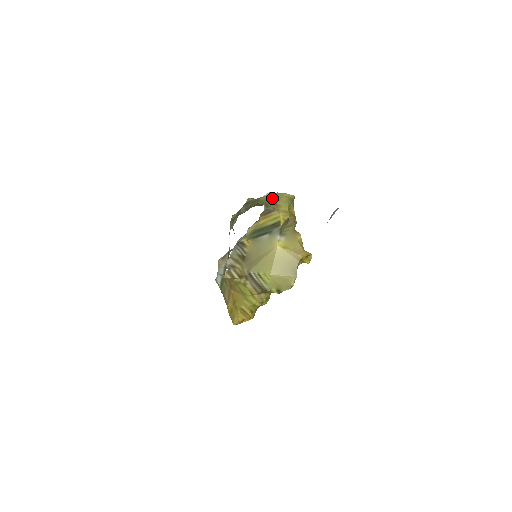
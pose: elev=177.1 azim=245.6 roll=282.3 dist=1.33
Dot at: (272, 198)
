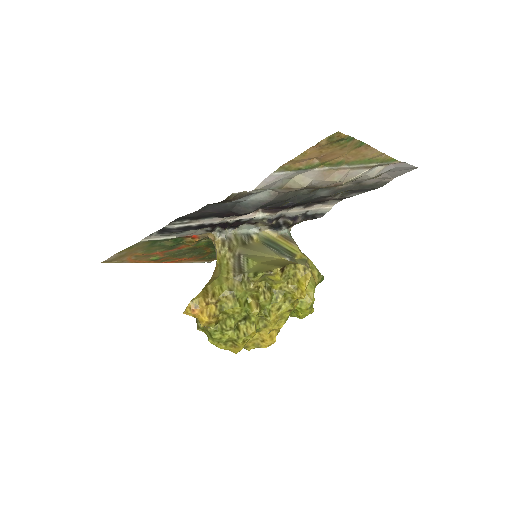
Dot at: occluded
